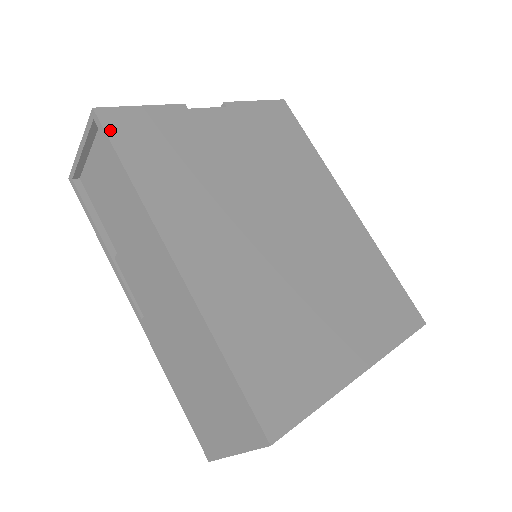
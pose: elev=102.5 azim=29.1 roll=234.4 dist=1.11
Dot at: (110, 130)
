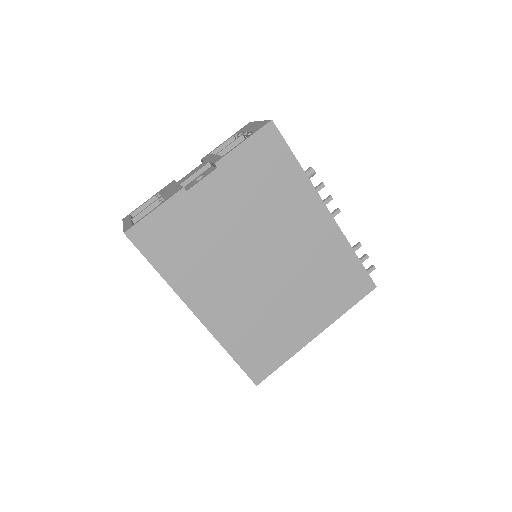
Dot at: (139, 245)
